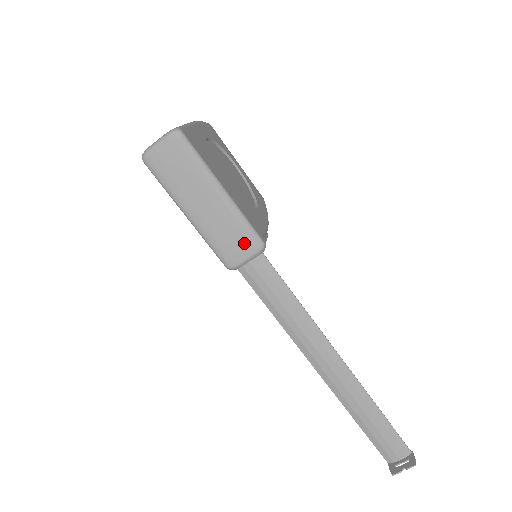
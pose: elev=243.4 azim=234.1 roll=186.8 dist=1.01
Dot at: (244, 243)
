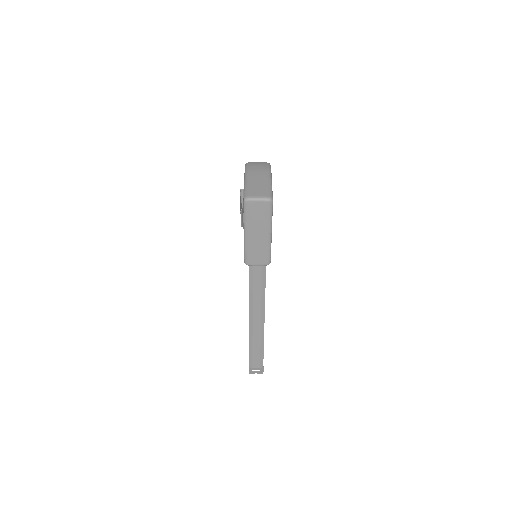
Dot at: (262, 259)
